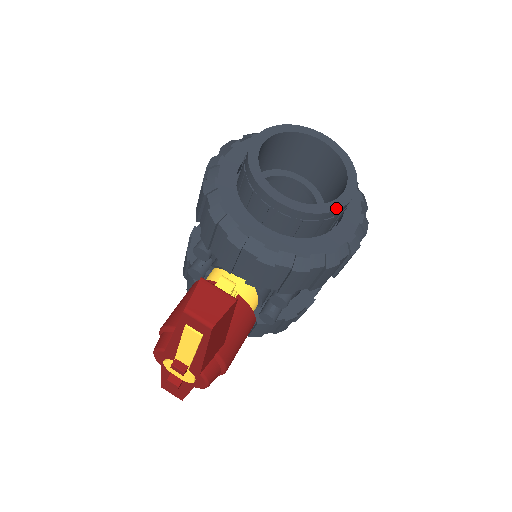
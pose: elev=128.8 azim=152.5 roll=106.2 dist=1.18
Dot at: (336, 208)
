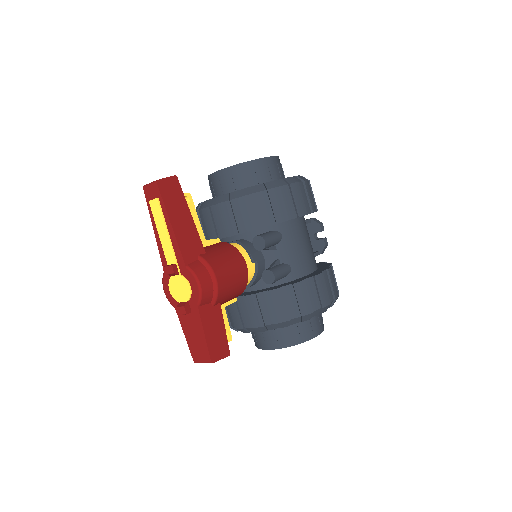
Dot at: (258, 159)
